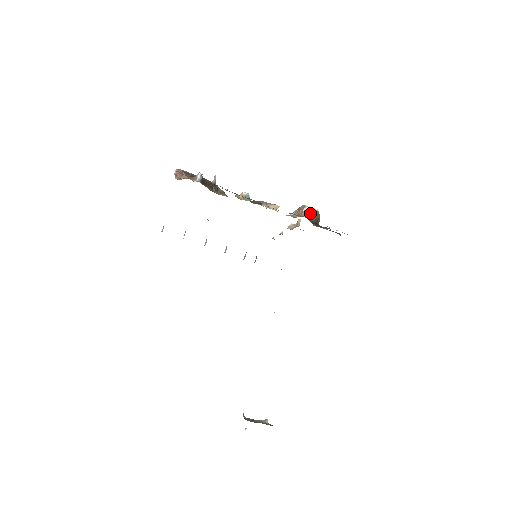
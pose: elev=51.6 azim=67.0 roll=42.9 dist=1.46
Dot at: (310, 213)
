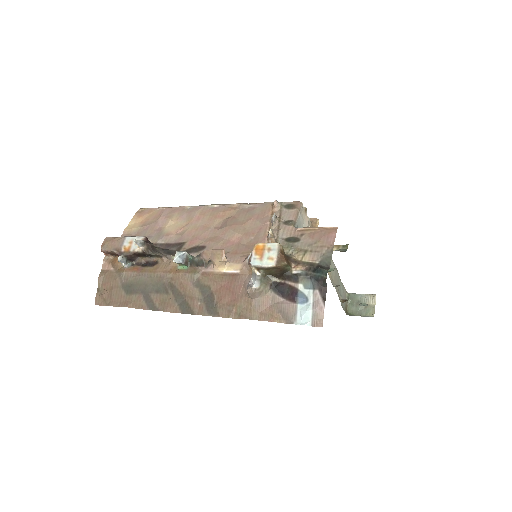
Dot at: (265, 269)
